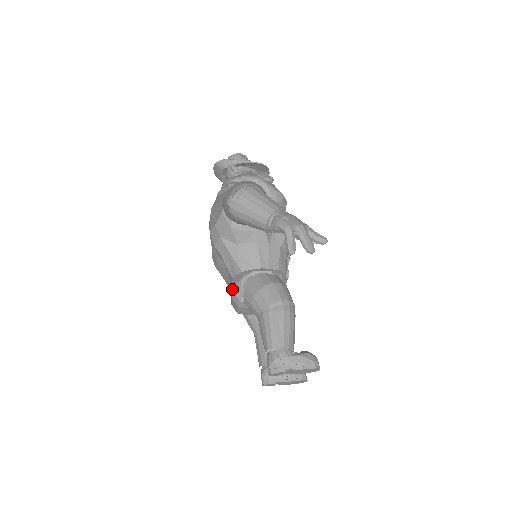
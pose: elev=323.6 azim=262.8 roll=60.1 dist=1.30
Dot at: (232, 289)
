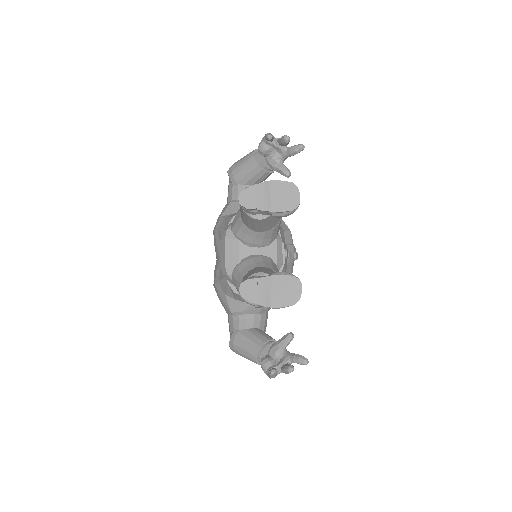
Dot at: occluded
